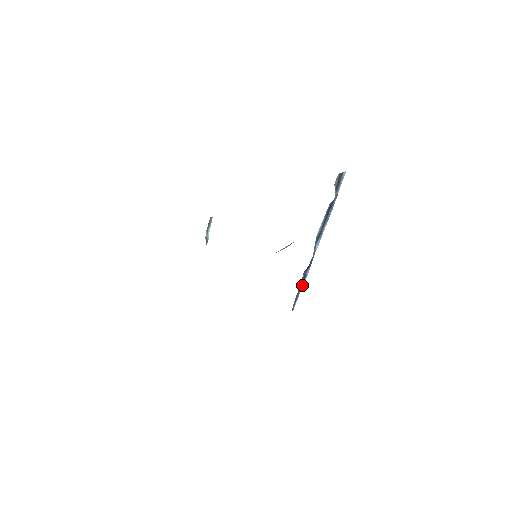
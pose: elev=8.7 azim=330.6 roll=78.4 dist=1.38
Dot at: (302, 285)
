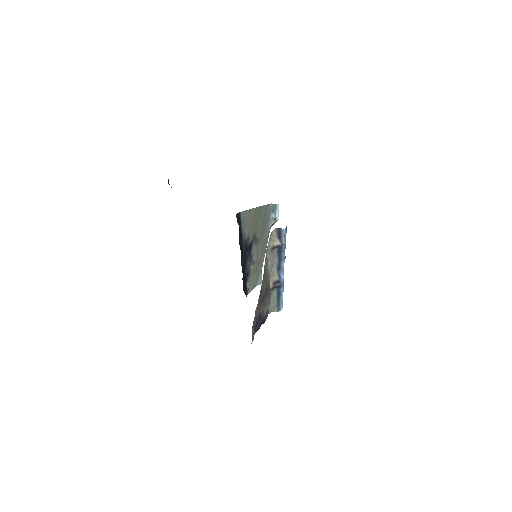
Dot at: (281, 297)
